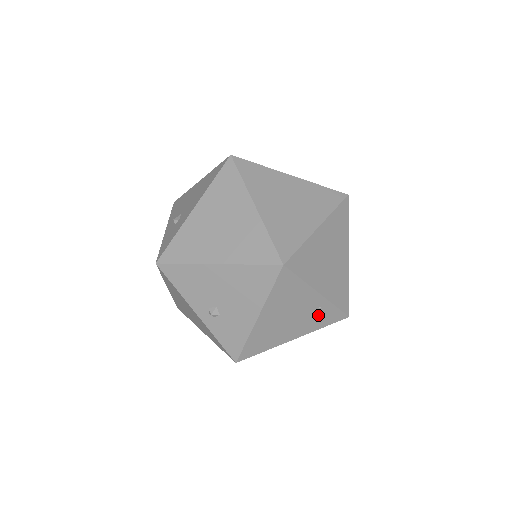
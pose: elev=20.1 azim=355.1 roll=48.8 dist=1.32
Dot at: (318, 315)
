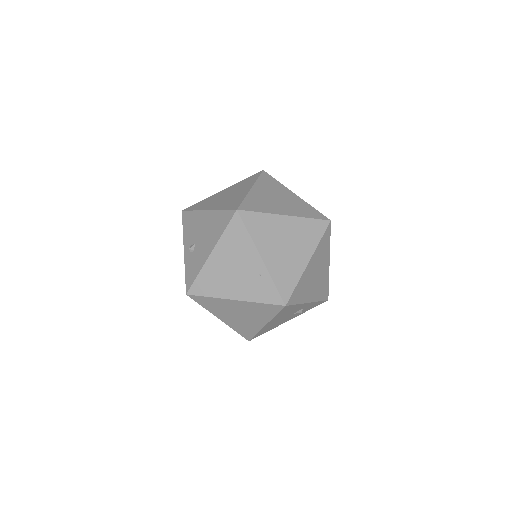
Dot at: (258, 284)
